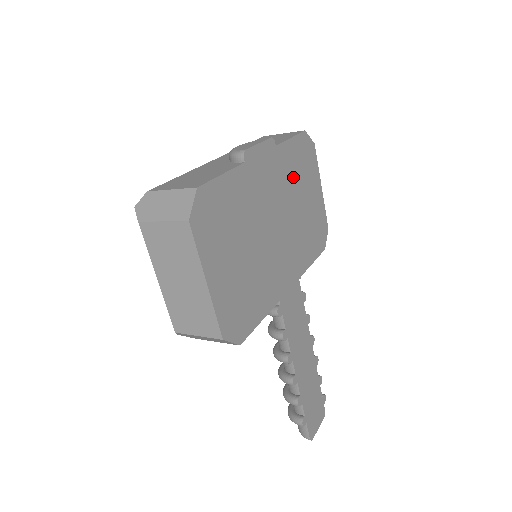
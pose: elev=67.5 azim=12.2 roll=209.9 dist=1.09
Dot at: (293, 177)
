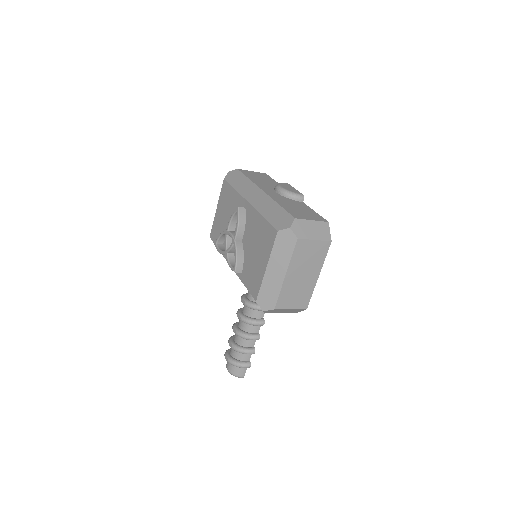
Dot at: occluded
